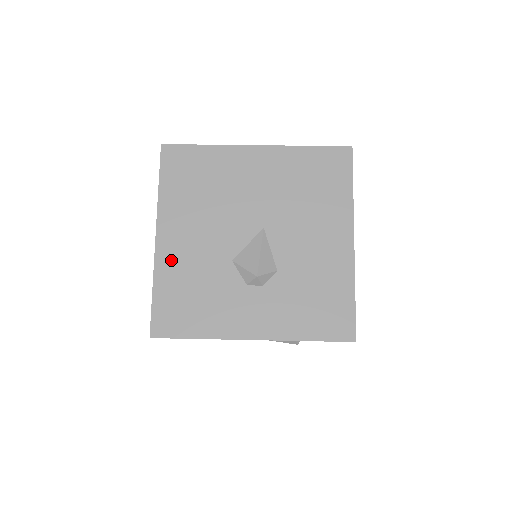
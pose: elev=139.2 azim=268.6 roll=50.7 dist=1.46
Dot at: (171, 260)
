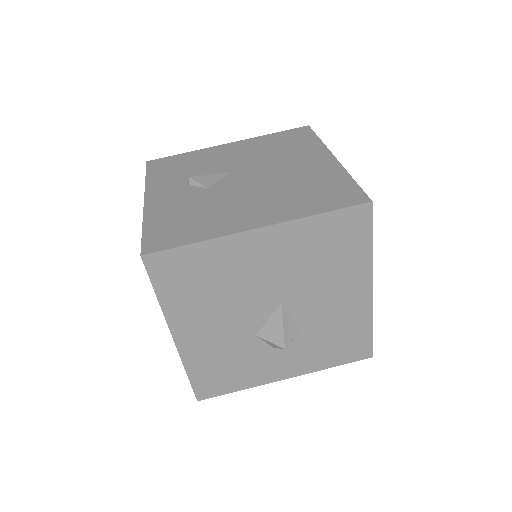
Dot at: (196, 350)
